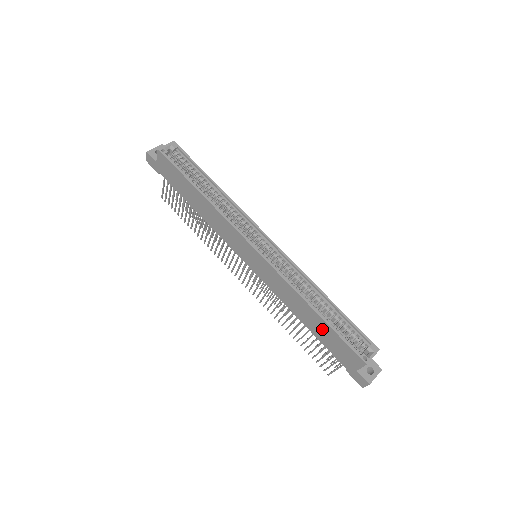
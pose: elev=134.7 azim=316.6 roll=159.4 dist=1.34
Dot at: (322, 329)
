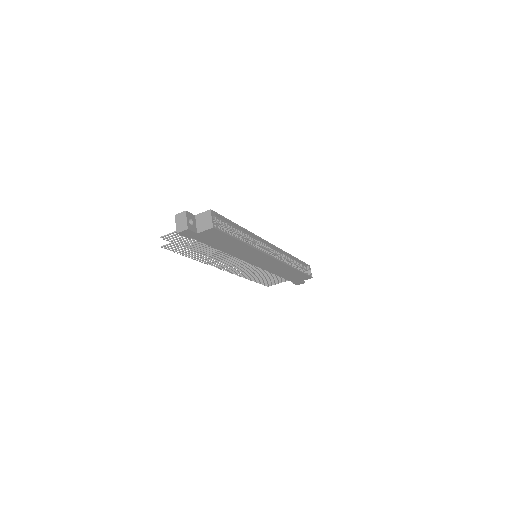
Dot at: (293, 275)
